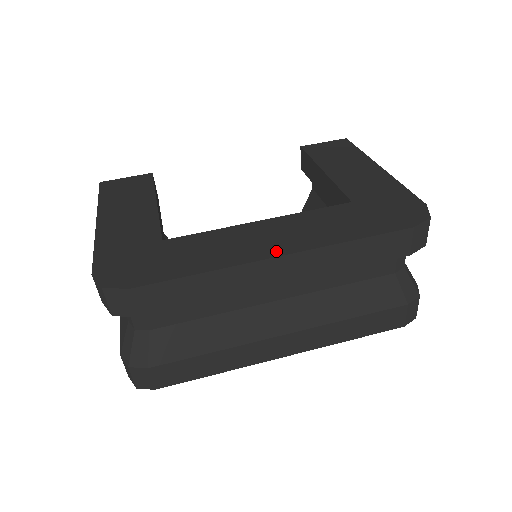
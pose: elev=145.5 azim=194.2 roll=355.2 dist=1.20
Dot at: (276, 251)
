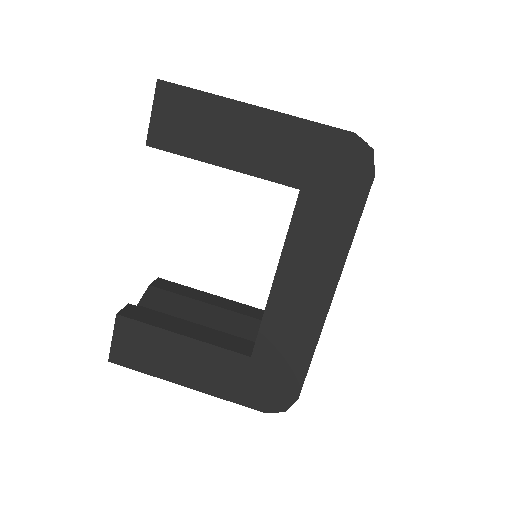
Dot at: (326, 295)
